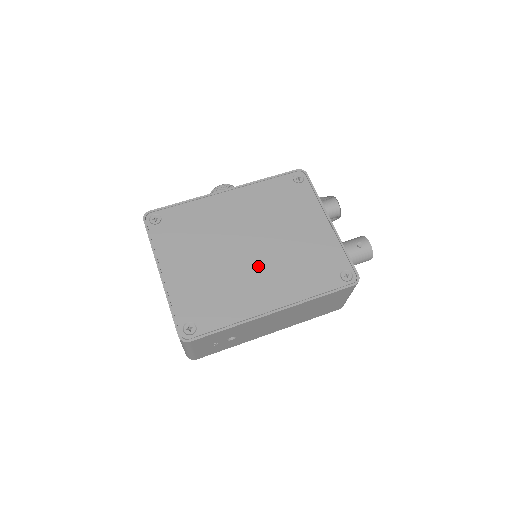
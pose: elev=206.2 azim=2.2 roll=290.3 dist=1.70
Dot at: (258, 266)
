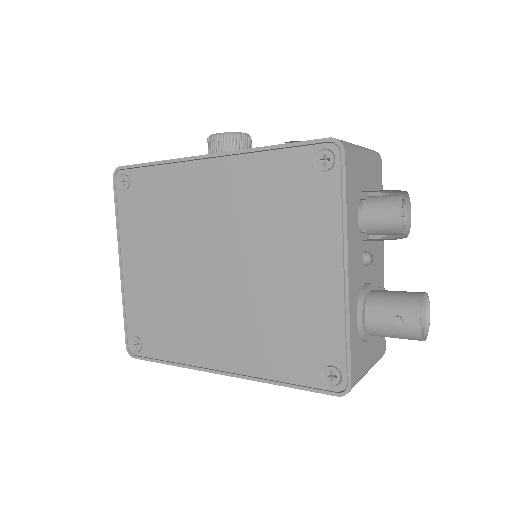
Dot at: (218, 302)
